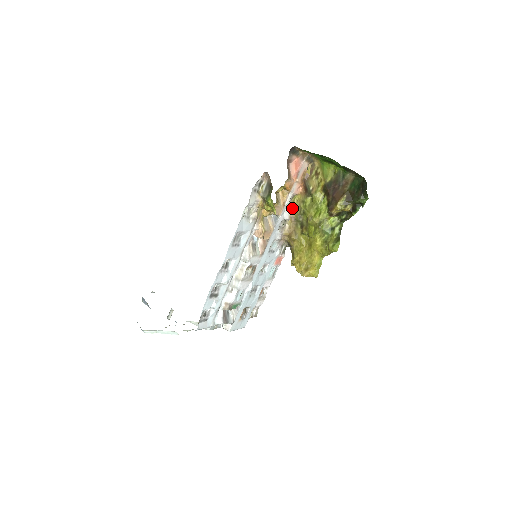
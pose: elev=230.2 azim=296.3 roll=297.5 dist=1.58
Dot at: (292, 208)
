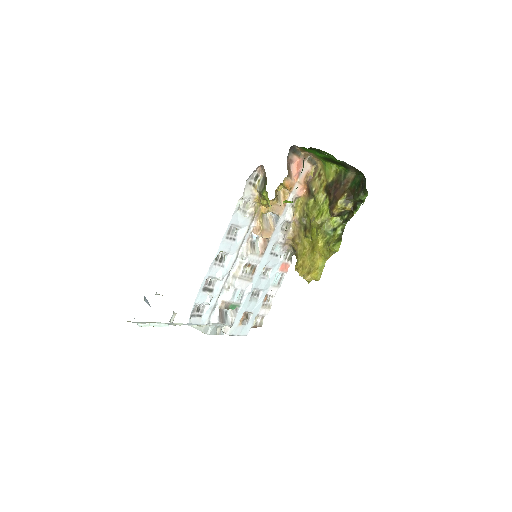
Dot at: (287, 202)
